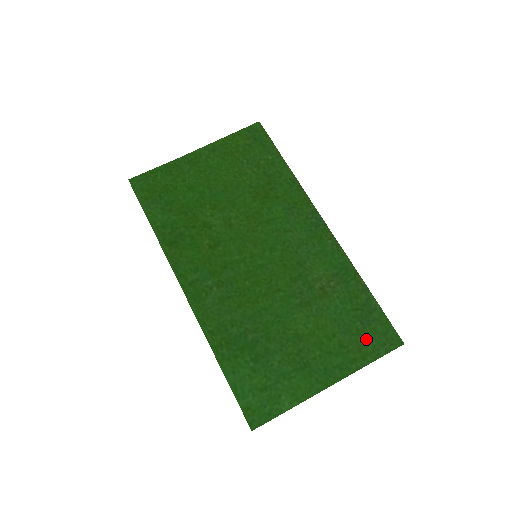
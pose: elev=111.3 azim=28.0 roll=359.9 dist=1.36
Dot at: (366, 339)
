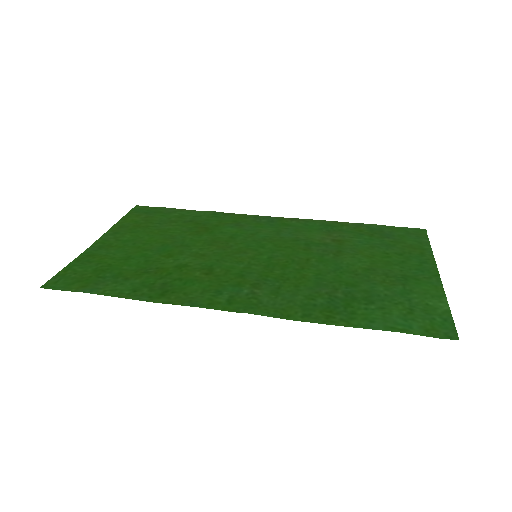
Dot at: (405, 242)
